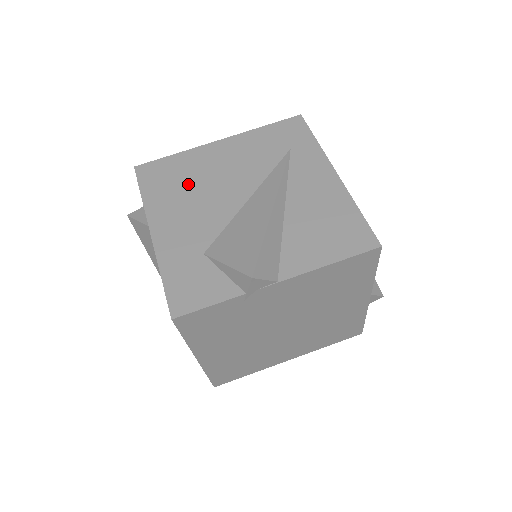
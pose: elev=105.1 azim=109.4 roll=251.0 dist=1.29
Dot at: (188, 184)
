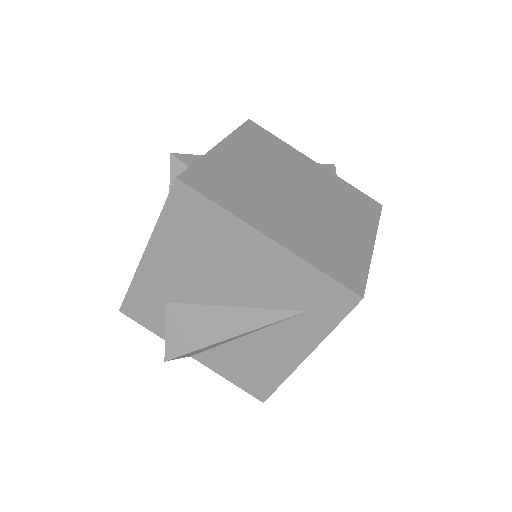
Dot at: (203, 248)
